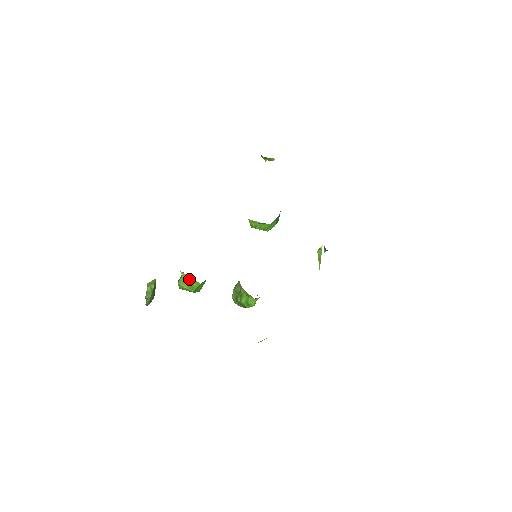
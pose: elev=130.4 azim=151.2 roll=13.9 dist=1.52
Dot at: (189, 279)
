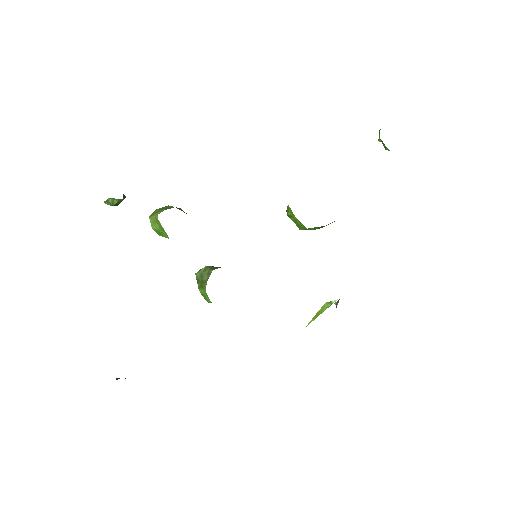
Dot at: (161, 226)
